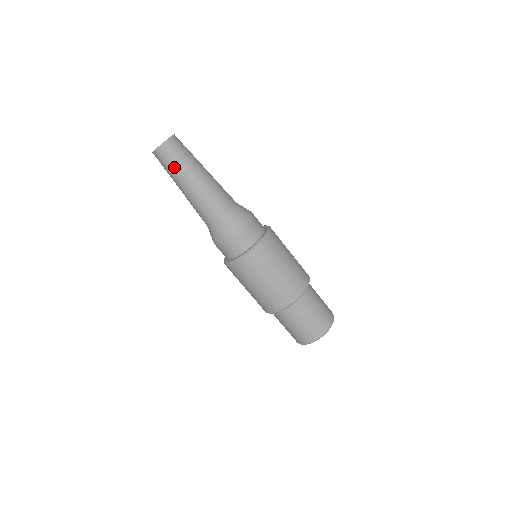
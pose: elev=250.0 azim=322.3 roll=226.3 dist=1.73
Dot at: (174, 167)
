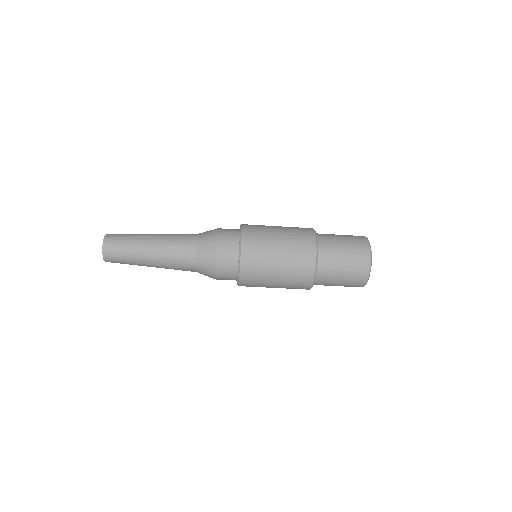
Dot at: occluded
